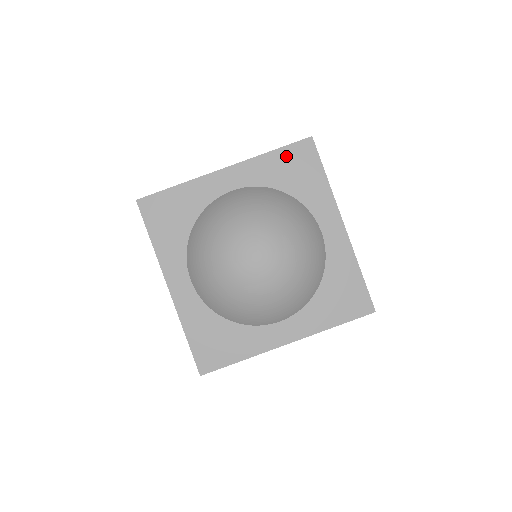
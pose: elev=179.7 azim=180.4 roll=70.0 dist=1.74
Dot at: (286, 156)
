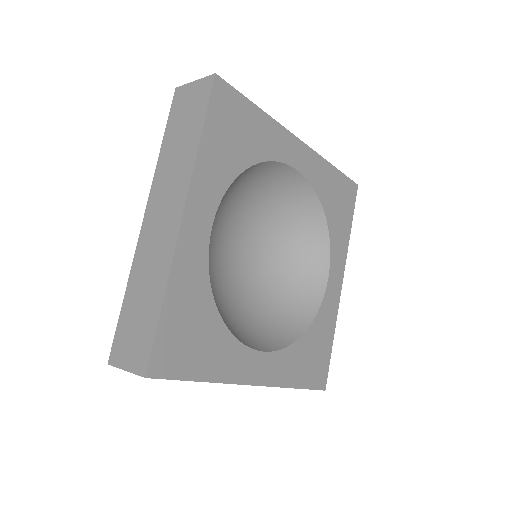
Dot at: (216, 127)
